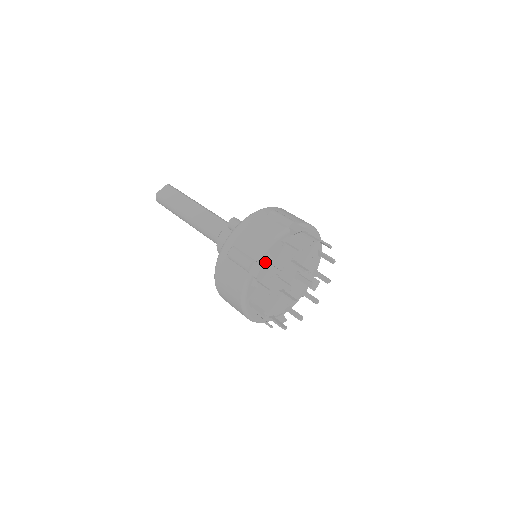
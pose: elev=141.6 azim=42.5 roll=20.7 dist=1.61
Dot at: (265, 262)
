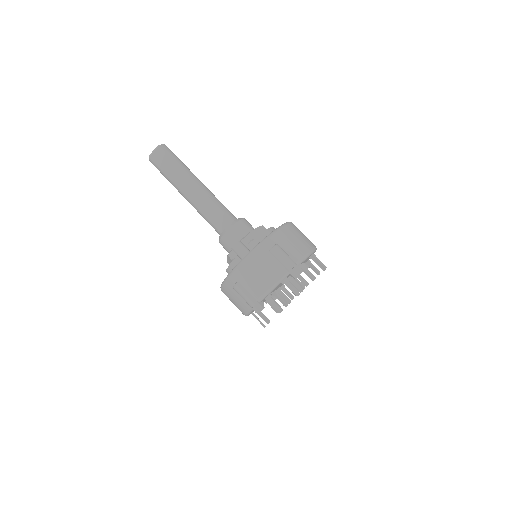
Dot at: occluded
